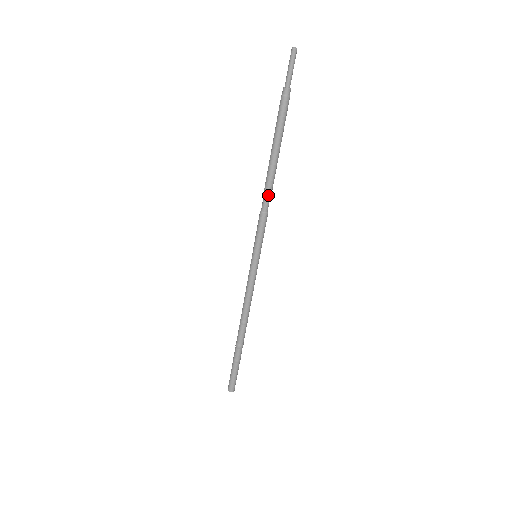
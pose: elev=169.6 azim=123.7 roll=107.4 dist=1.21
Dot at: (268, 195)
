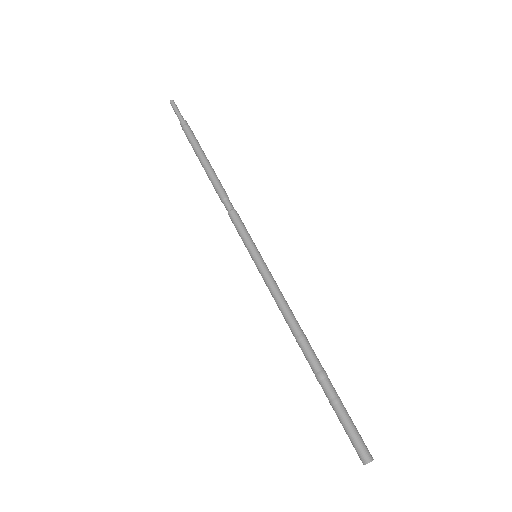
Dot at: (226, 194)
